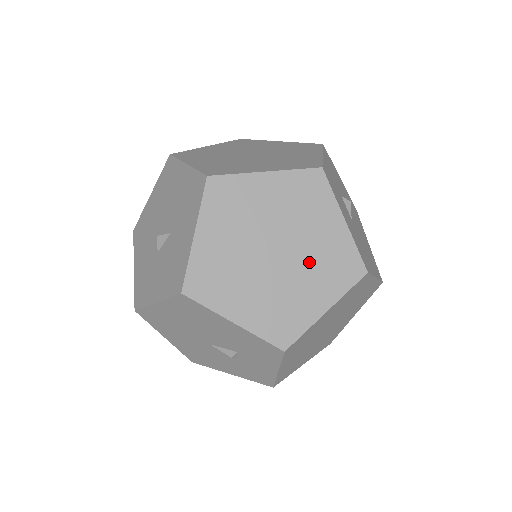
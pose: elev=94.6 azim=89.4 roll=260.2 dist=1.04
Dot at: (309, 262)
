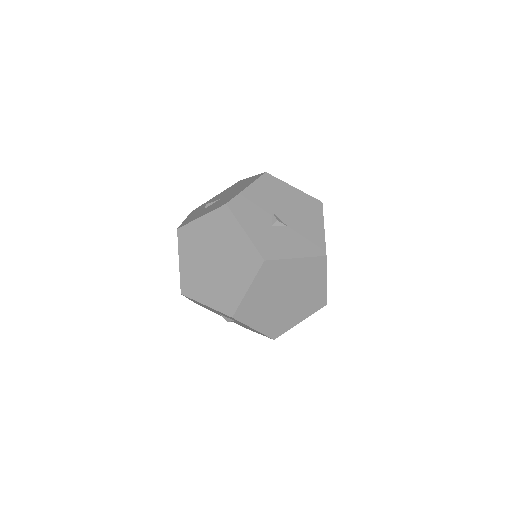
Dot at: (301, 283)
